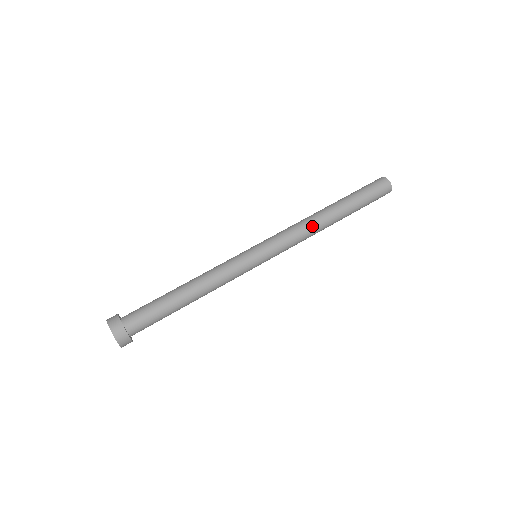
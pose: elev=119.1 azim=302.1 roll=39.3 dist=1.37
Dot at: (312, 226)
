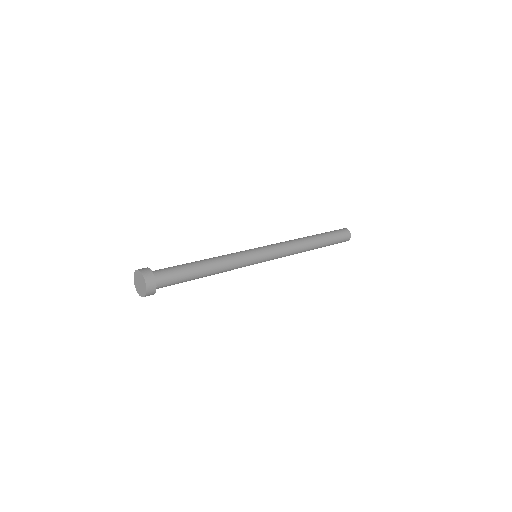
Dot at: (299, 245)
